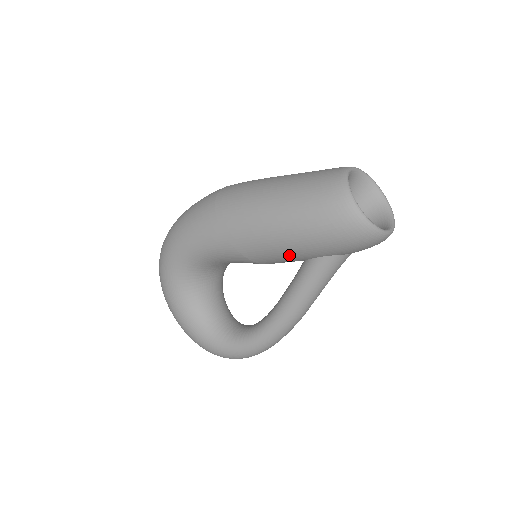
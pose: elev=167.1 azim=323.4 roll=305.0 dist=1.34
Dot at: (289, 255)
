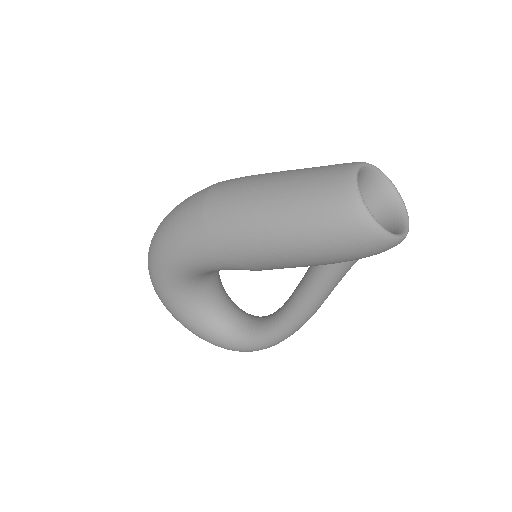
Dot at: (299, 266)
